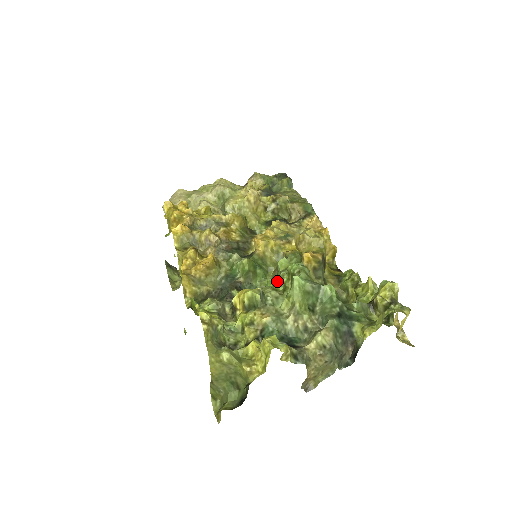
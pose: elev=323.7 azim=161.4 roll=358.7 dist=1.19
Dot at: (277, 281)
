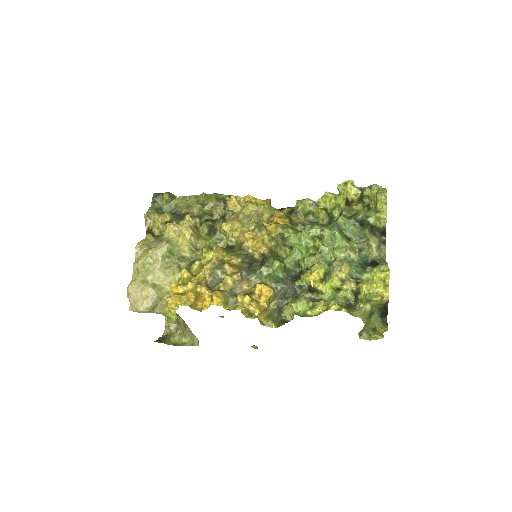
Dot at: (301, 251)
